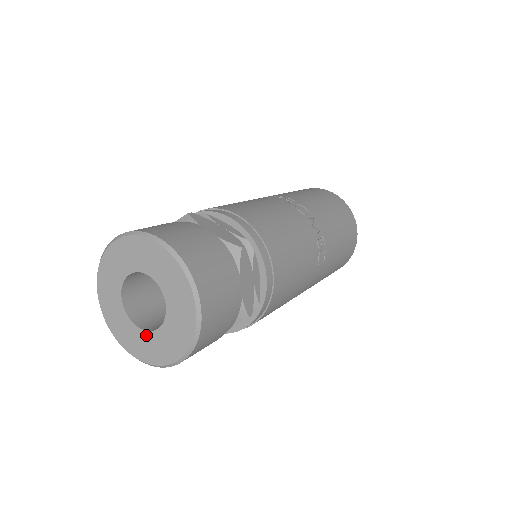
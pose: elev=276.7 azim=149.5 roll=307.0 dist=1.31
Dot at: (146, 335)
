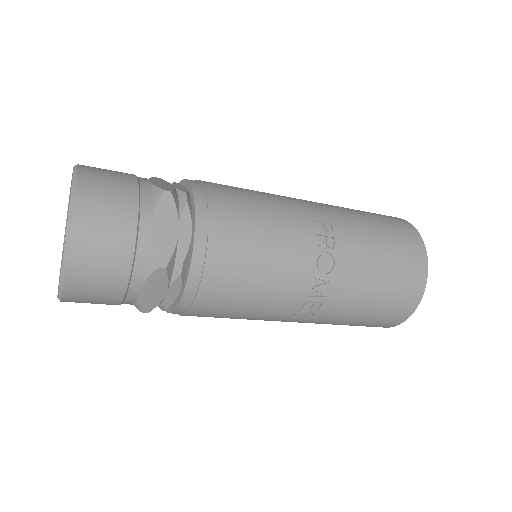
Dot at: (62, 253)
